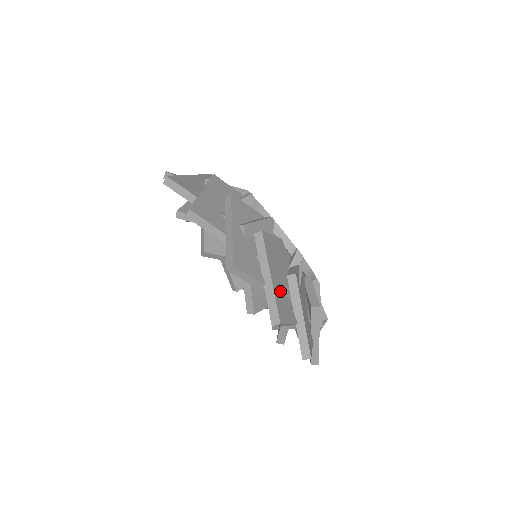
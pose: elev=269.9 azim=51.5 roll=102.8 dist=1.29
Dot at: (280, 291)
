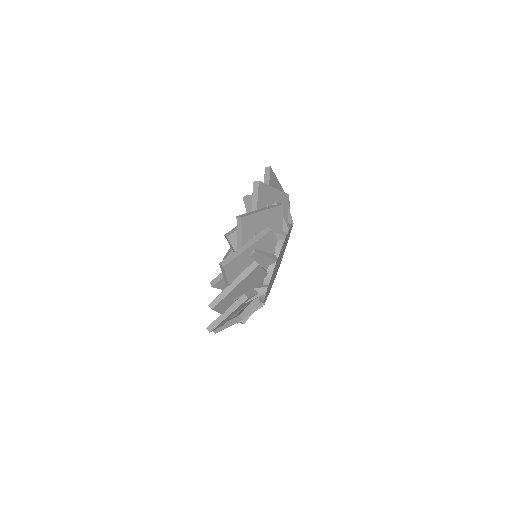
Dot at: (232, 296)
